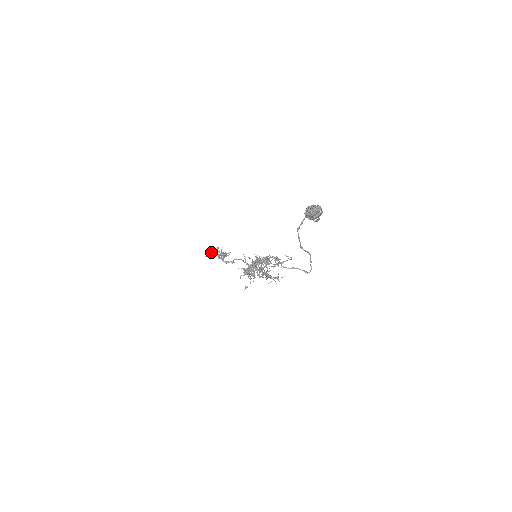
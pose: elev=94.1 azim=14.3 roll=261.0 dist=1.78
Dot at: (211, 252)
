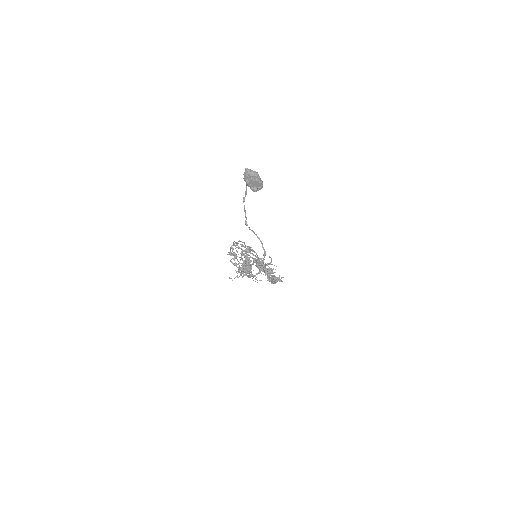
Dot at: occluded
